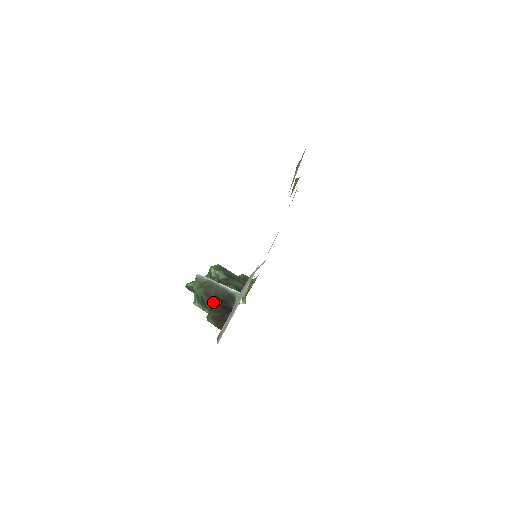
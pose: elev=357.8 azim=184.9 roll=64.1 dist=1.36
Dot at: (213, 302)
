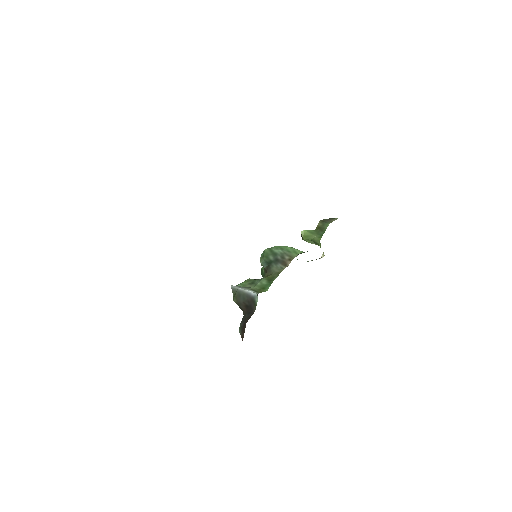
Dot at: (243, 310)
